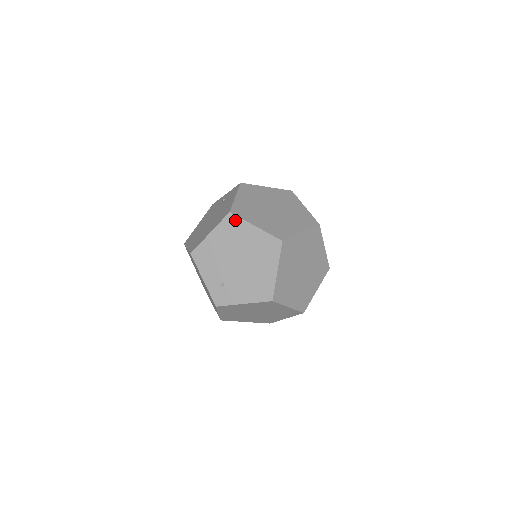
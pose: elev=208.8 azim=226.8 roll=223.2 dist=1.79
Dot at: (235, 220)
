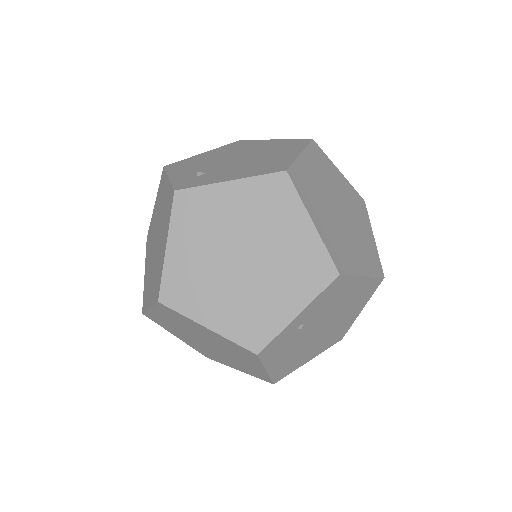
Dot at: (245, 142)
